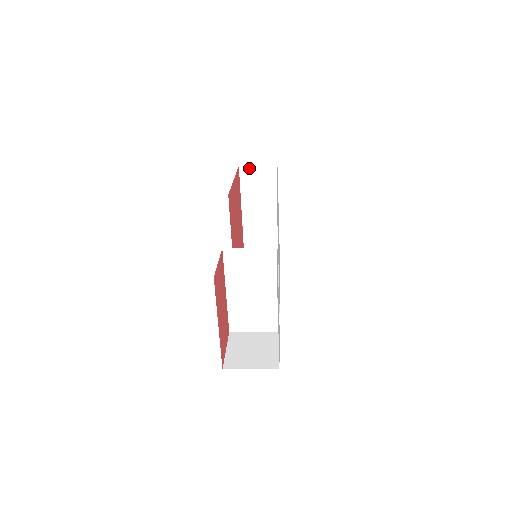
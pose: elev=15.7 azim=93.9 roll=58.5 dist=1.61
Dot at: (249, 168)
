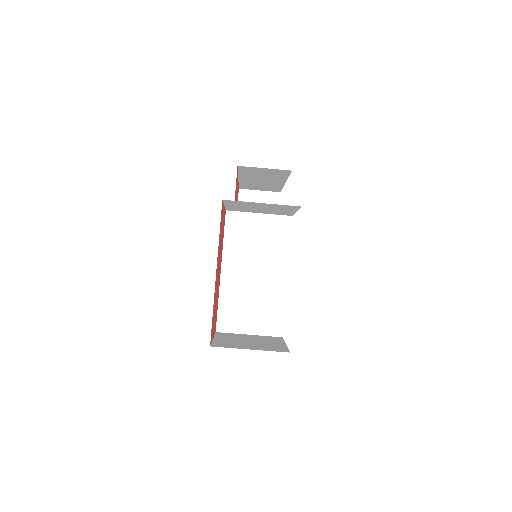
Dot at: (249, 192)
